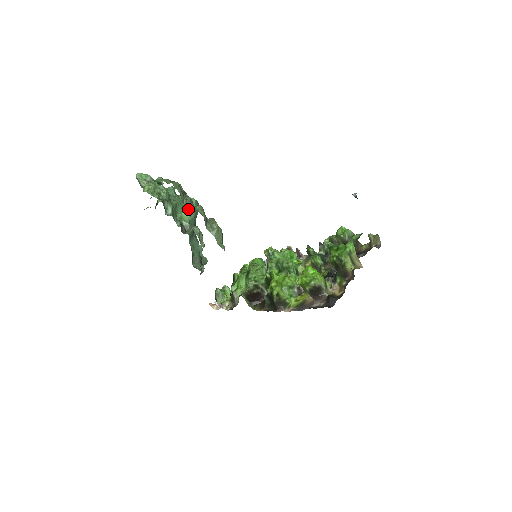
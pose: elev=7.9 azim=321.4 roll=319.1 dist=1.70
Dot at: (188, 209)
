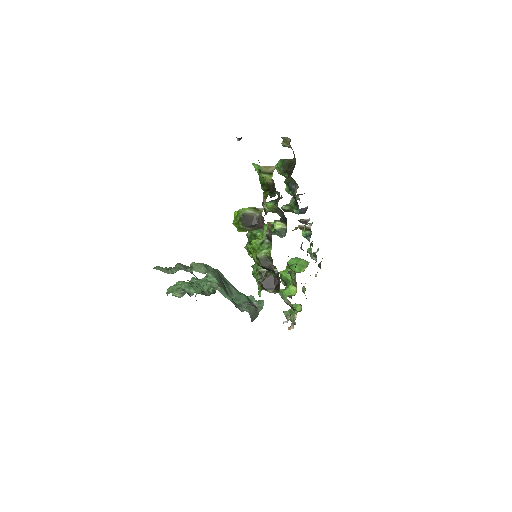
Dot at: (209, 280)
